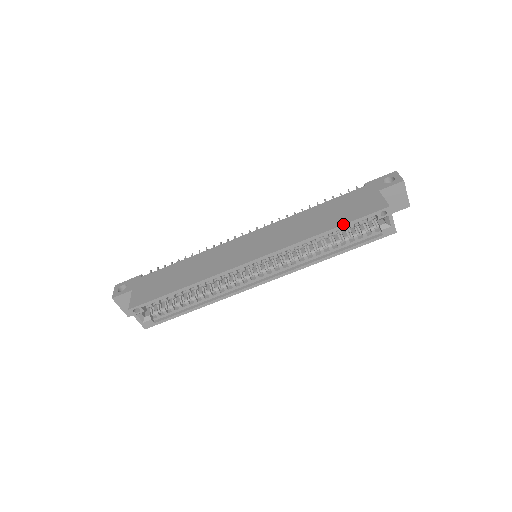
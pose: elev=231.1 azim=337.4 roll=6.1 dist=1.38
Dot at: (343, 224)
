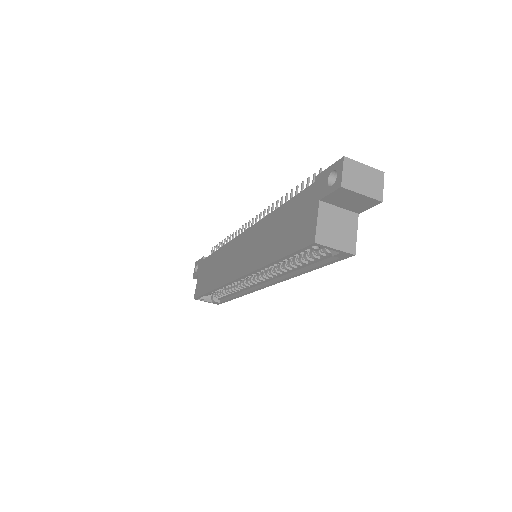
Dot at: (282, 257)
